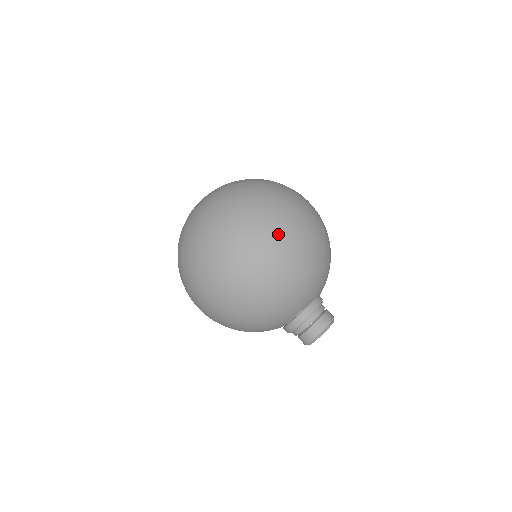
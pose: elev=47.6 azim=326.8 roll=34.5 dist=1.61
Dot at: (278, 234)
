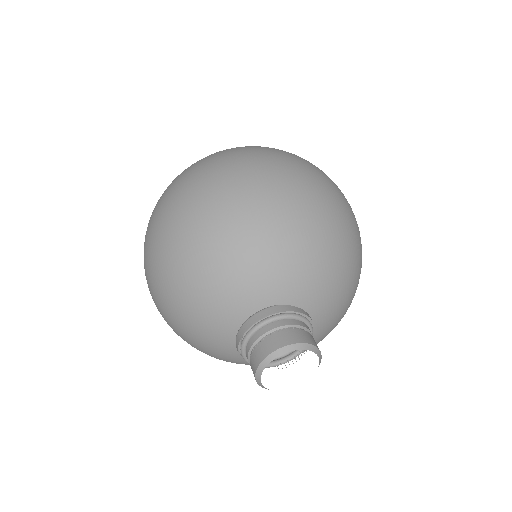
Dot at: (175, 208)
